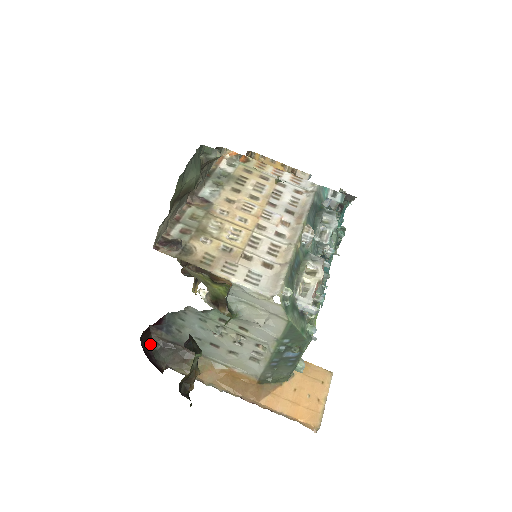
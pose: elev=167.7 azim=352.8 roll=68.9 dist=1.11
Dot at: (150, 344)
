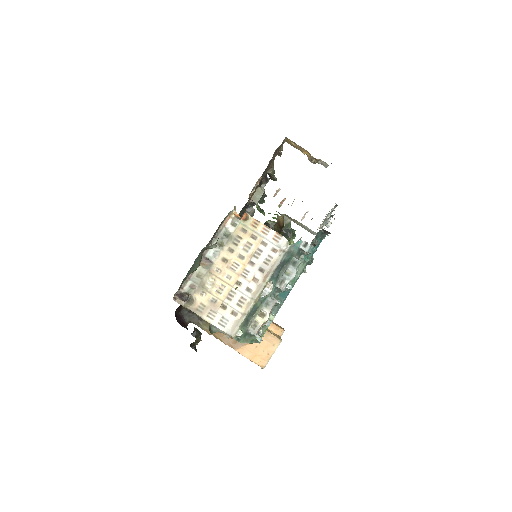
Dot at: (182, 311)
